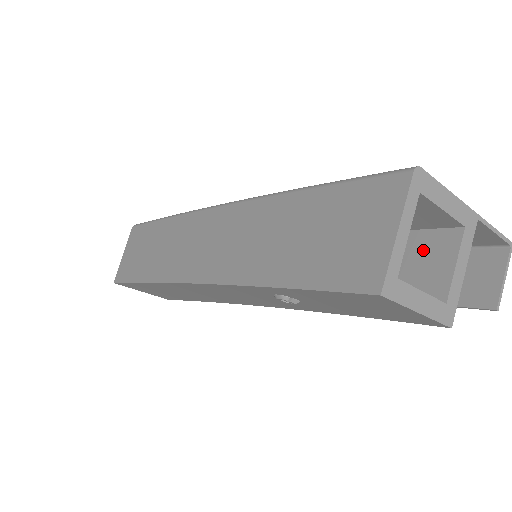
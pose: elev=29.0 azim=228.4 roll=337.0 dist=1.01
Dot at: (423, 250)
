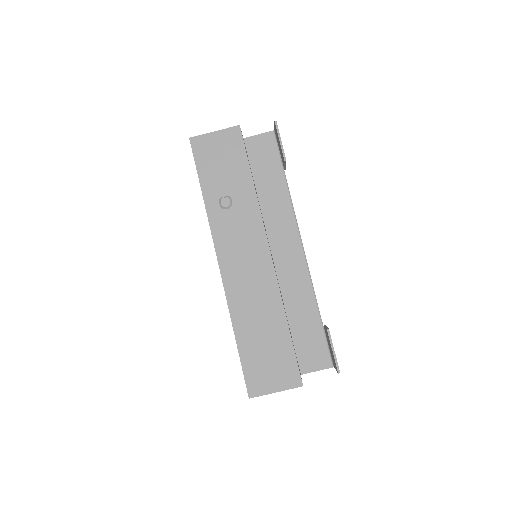
Dot at: occluded
